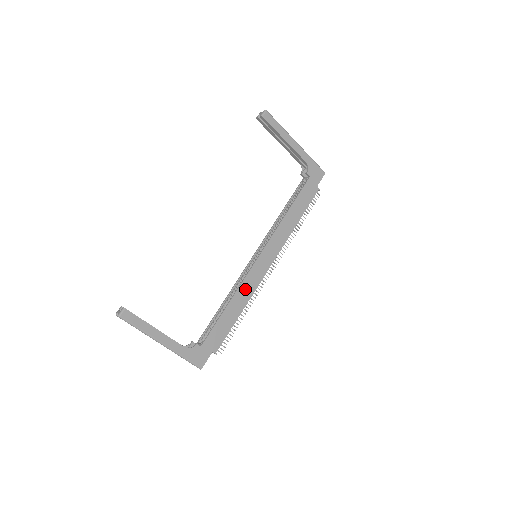
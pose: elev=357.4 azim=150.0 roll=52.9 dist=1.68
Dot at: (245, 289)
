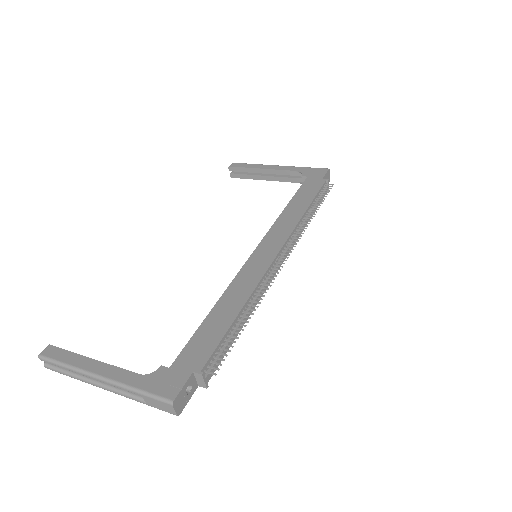
Dot at: (241, 285)
